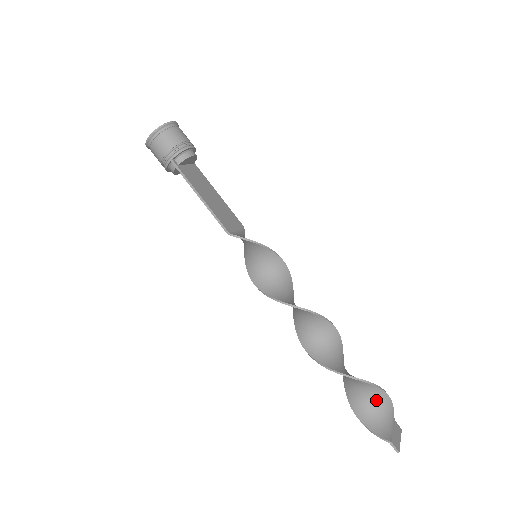
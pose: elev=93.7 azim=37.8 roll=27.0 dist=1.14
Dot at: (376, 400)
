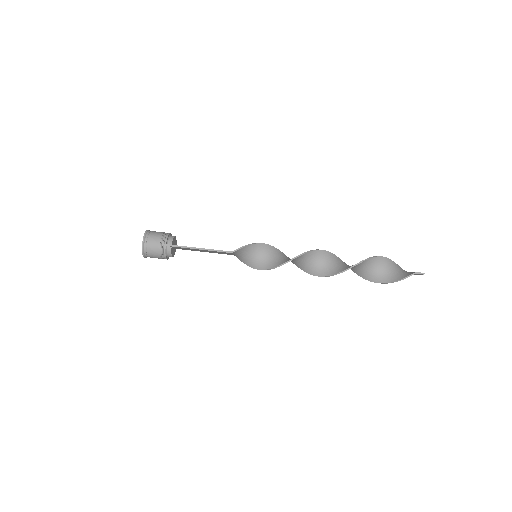
Dot at: (387, 266)
